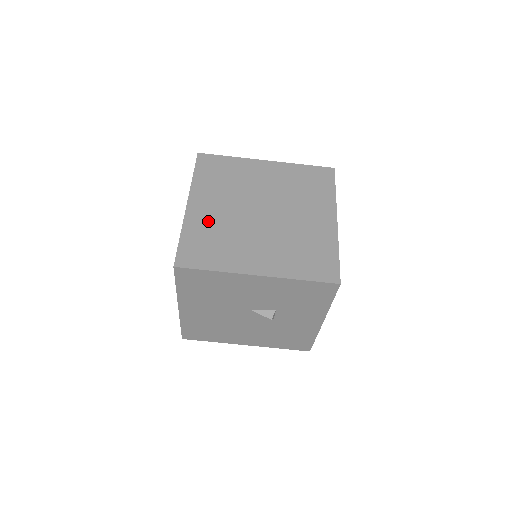
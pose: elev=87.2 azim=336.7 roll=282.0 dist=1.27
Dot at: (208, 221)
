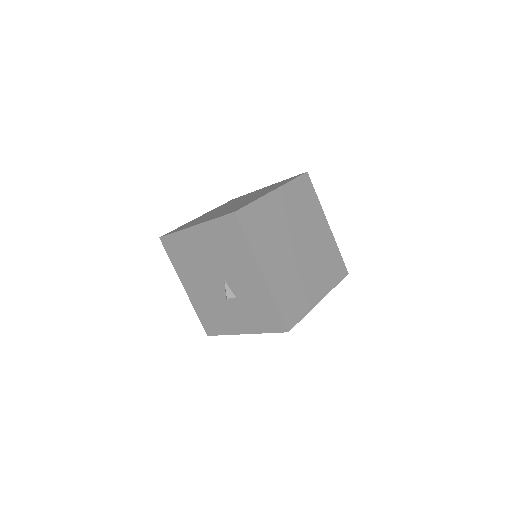
Dot at: (273, 213)
